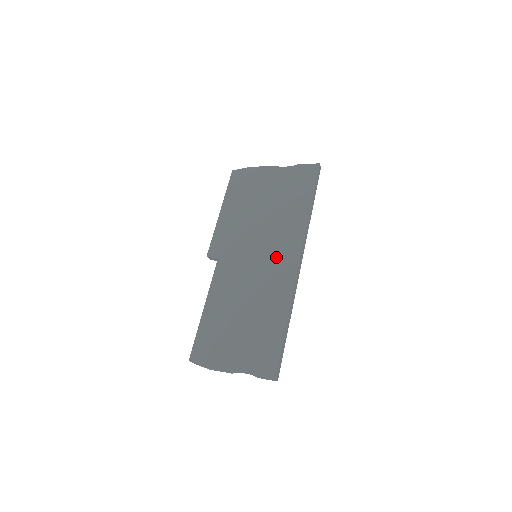
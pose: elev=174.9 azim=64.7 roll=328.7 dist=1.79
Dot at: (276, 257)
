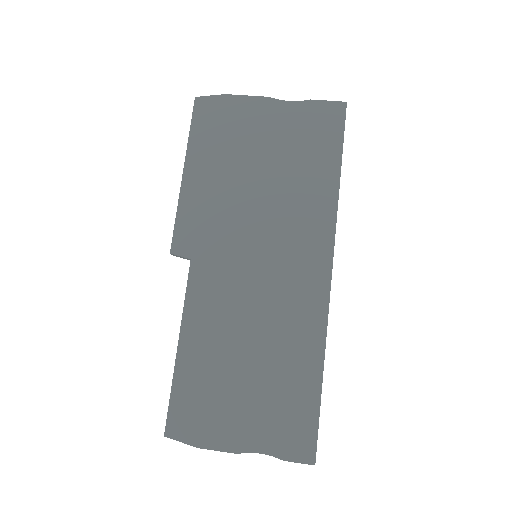
Dot at: (293, 262)
